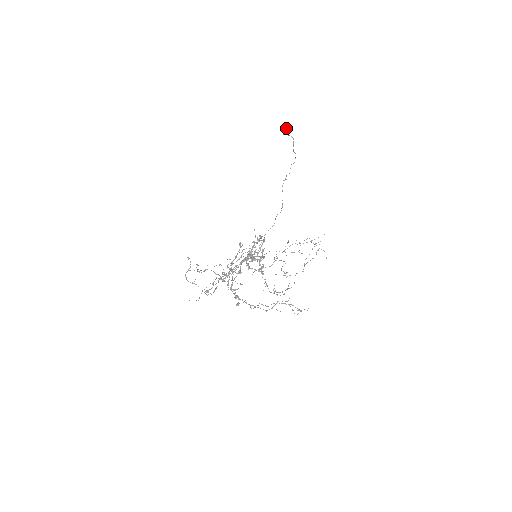
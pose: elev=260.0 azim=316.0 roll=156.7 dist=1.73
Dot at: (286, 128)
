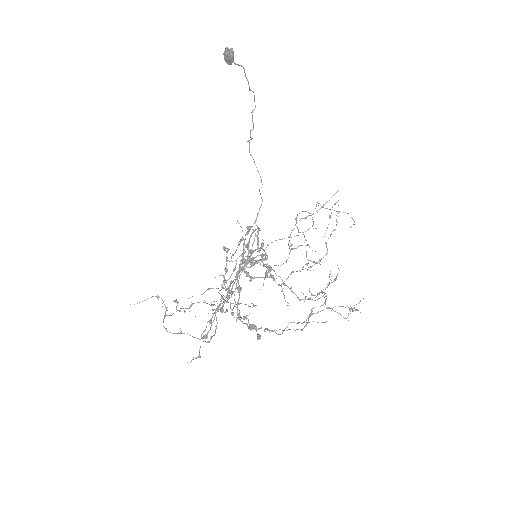
Dot at: (229, 51)
